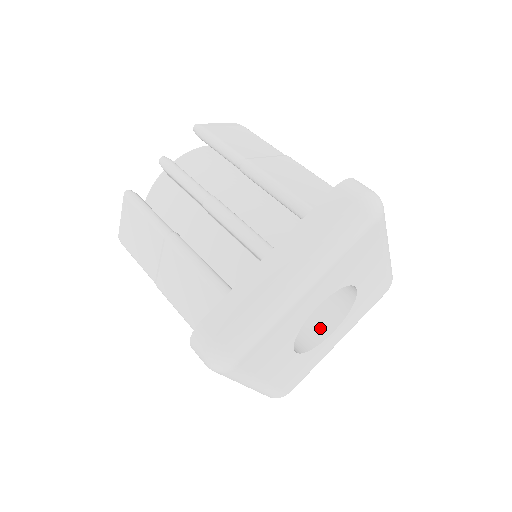
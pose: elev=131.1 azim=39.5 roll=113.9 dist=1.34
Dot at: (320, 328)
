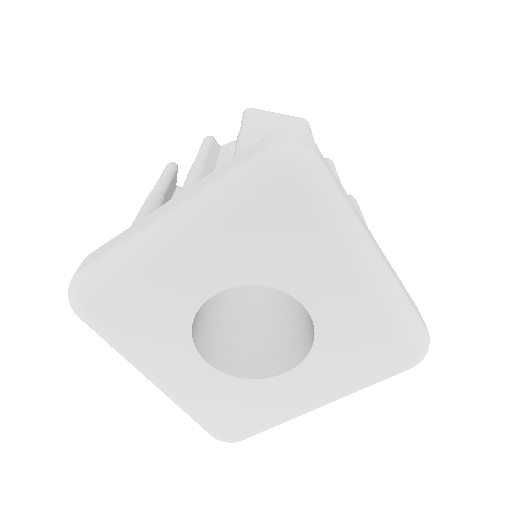
Dot at: (277, 363)
